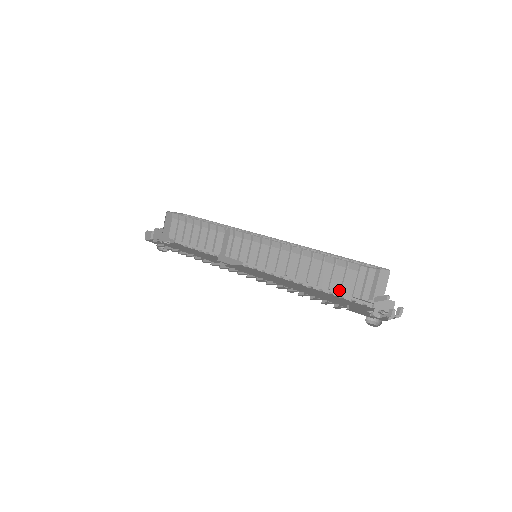
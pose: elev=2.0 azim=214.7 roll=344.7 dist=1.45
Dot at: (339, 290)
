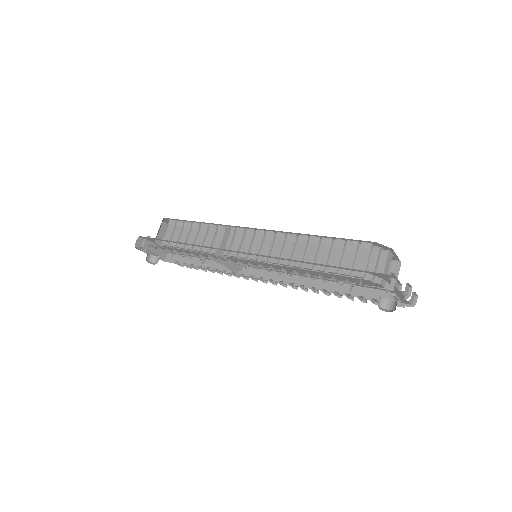
Dot at: (349, 272)
